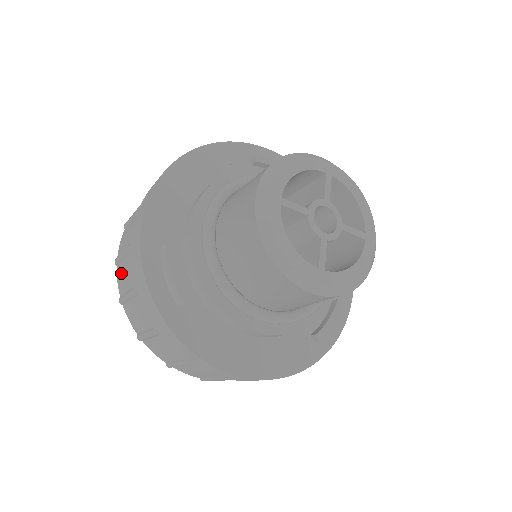
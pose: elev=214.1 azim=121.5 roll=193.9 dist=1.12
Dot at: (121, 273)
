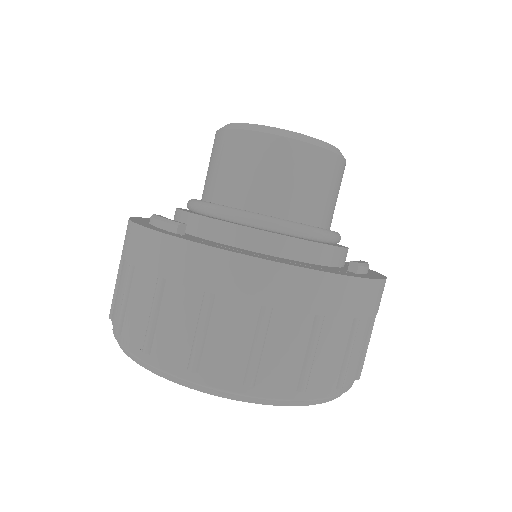
Dot at: (116, 304)
